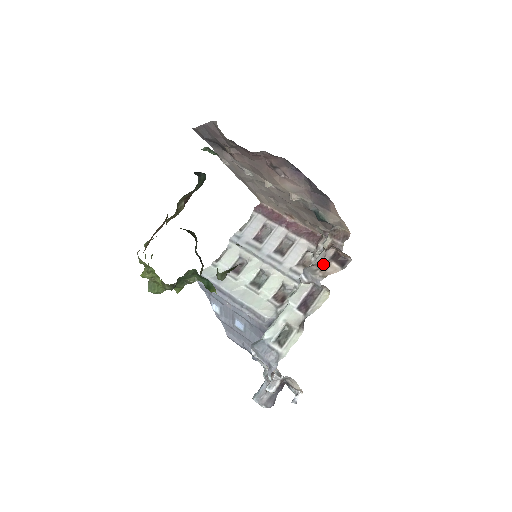
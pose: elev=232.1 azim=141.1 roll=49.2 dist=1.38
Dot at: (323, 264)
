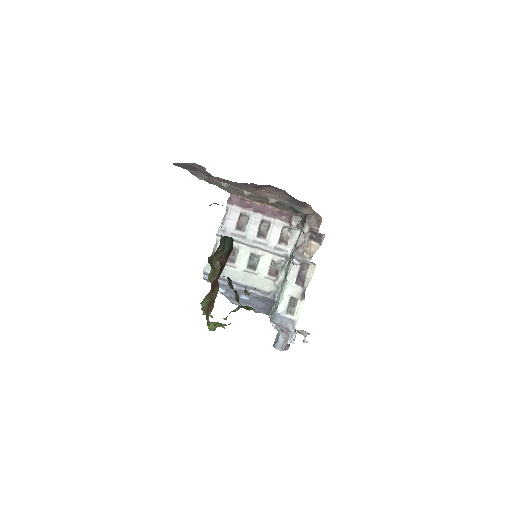
Dot at: (306, 245)
